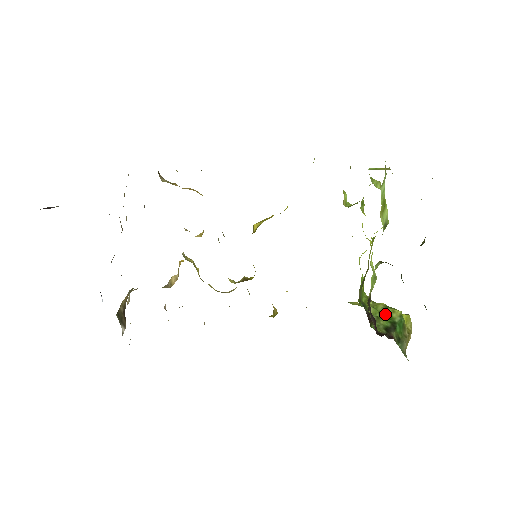
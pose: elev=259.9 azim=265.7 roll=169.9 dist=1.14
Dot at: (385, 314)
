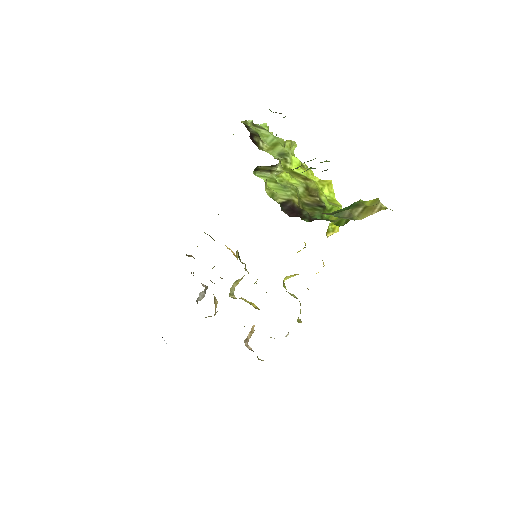
Dot at: occluded
